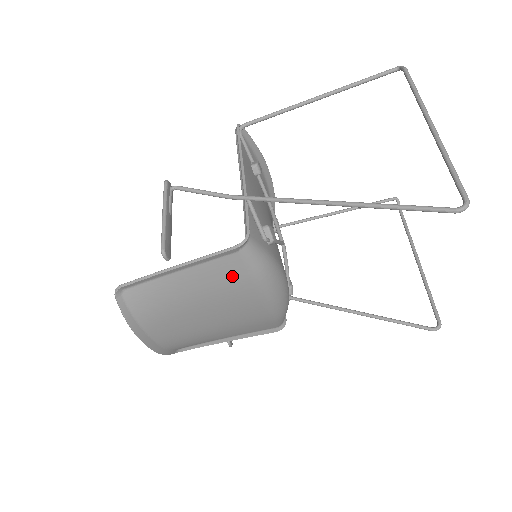
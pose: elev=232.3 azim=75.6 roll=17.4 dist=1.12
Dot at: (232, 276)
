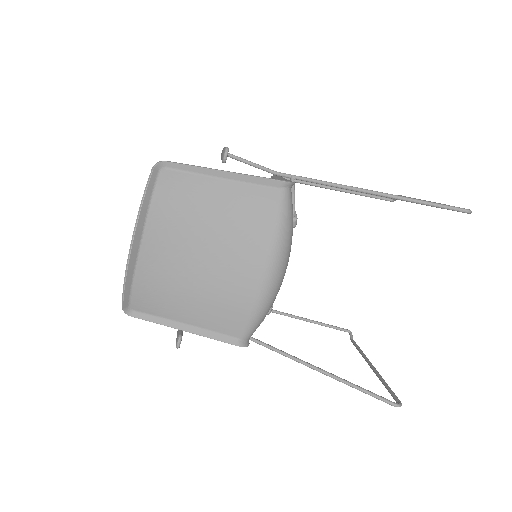
Dot at: (262, 212)
